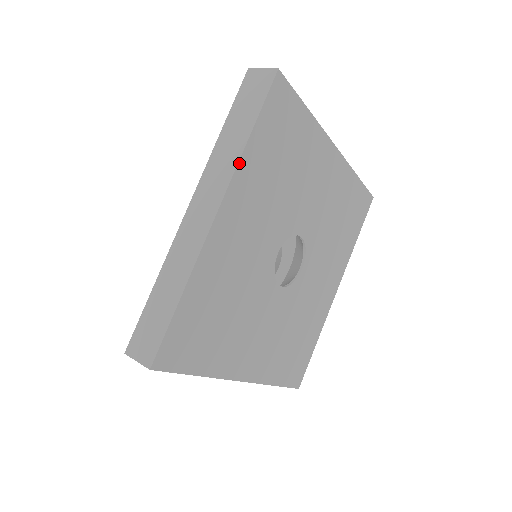
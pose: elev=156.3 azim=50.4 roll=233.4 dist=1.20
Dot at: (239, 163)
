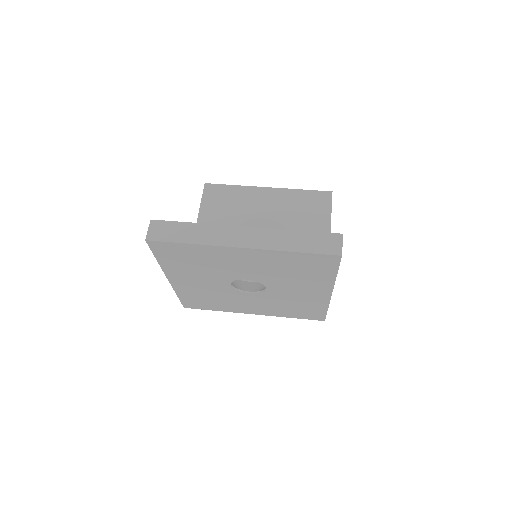
Dot at: (276, 251)
